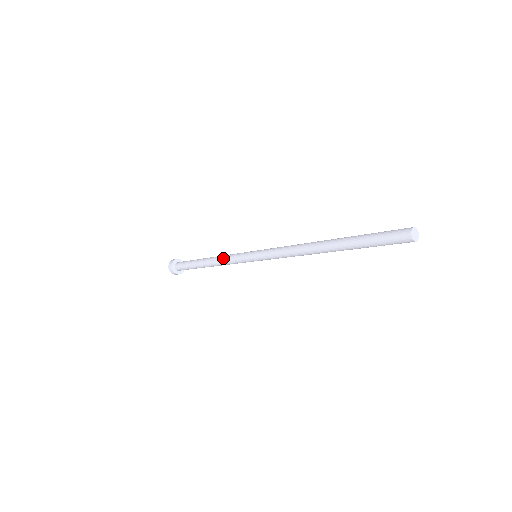
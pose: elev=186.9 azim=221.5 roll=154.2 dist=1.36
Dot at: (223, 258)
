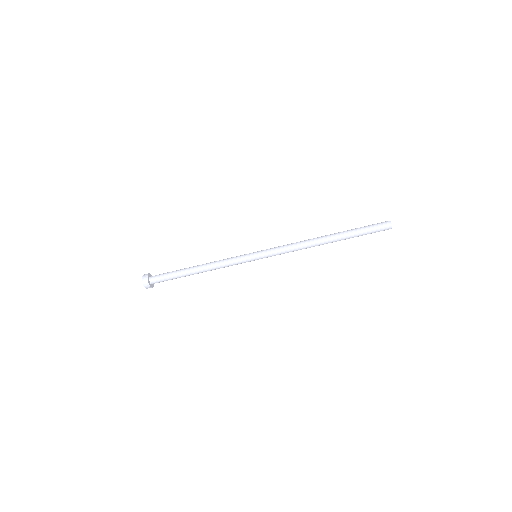
Dot at: (220, 262)
